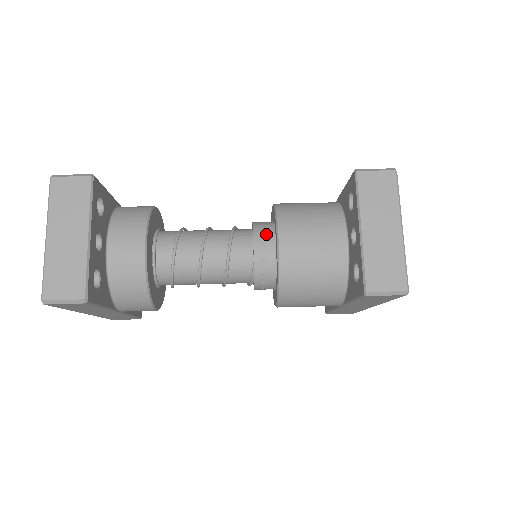
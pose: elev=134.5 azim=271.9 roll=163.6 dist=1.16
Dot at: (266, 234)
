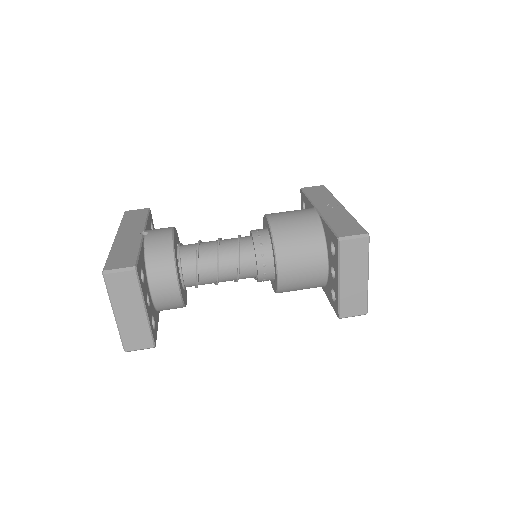
Dot at: (266, 255)
